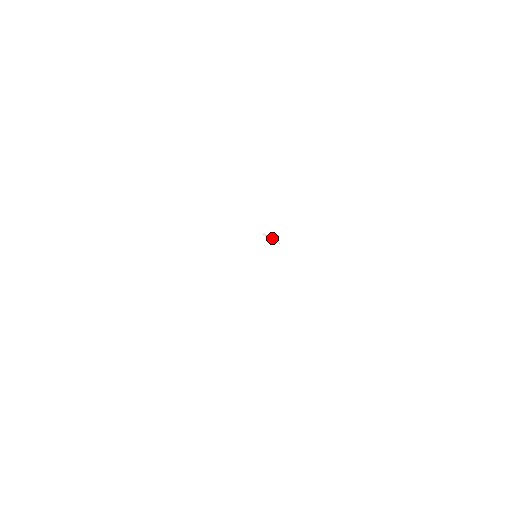
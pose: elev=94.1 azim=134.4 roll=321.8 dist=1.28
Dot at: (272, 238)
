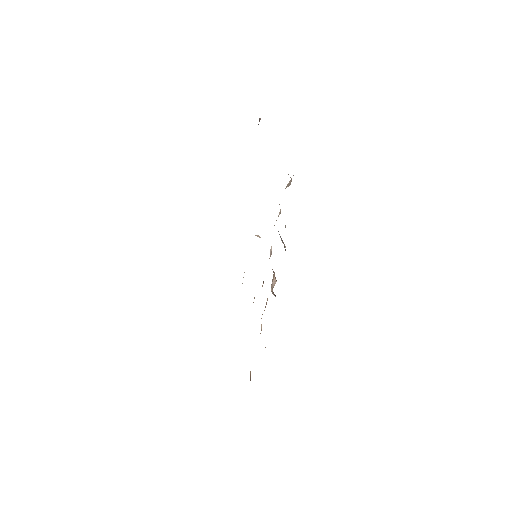
Dot at: (258, 236)
